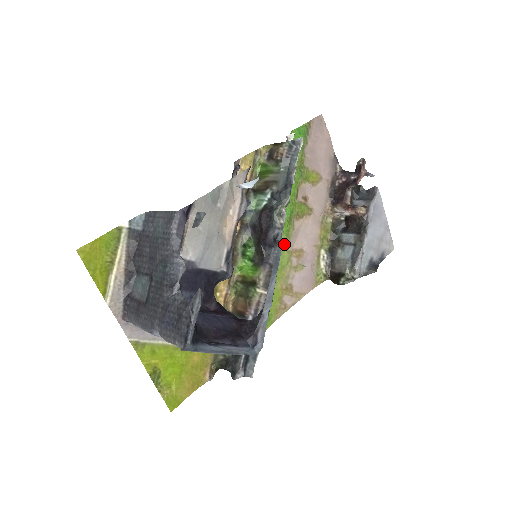
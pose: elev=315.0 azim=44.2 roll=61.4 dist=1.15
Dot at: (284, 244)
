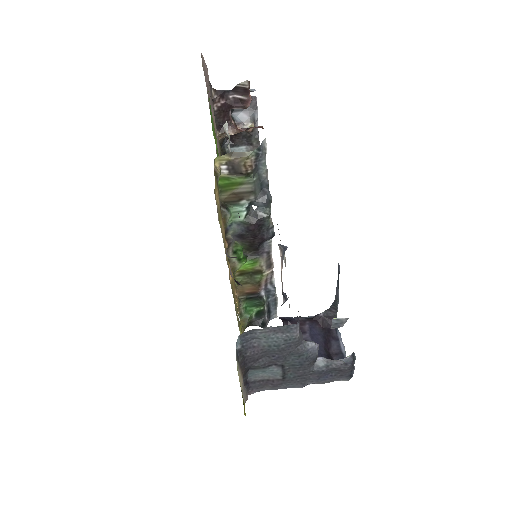
Dot at: occluded
